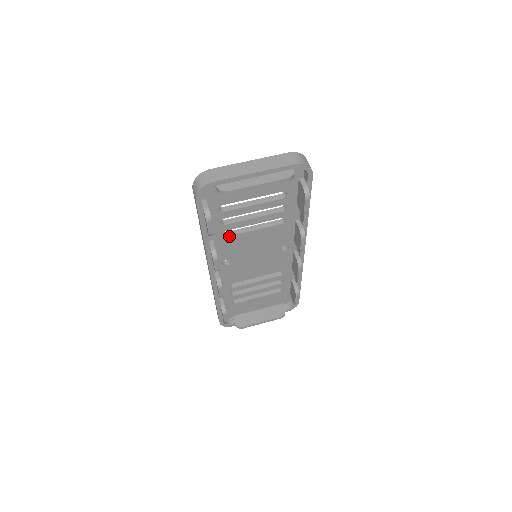
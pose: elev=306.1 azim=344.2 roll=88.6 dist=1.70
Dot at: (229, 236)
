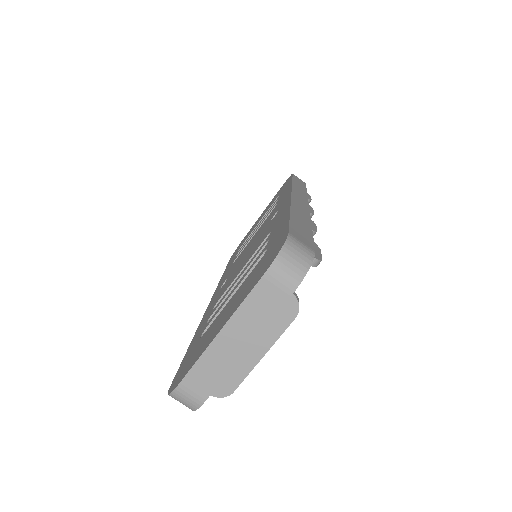
Dot at: occluded
